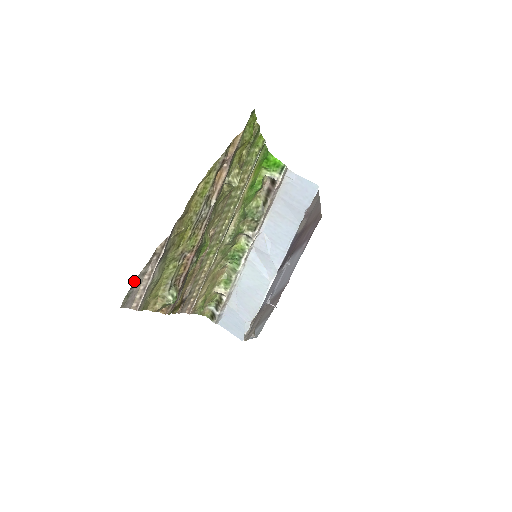
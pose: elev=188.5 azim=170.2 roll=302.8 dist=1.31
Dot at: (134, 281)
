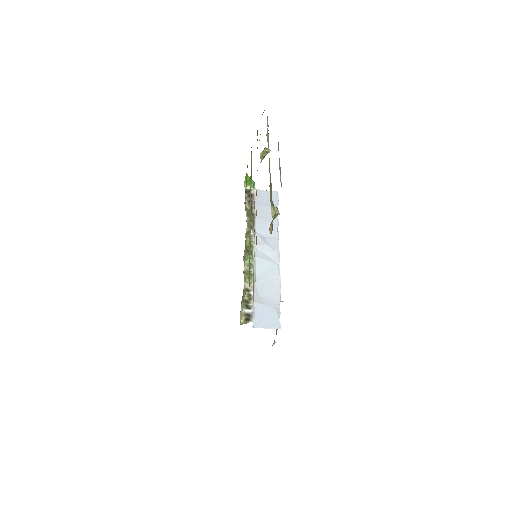
Dot at: occluded
